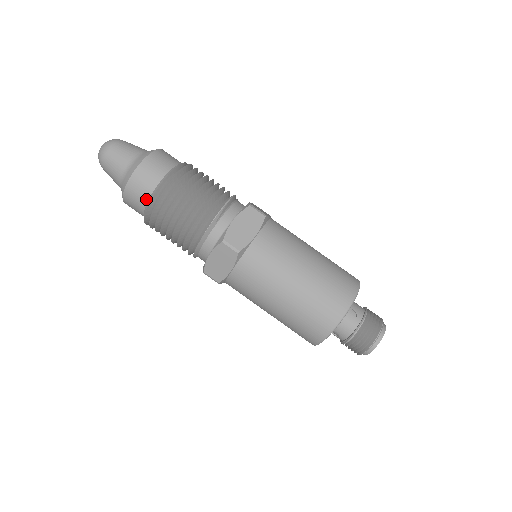
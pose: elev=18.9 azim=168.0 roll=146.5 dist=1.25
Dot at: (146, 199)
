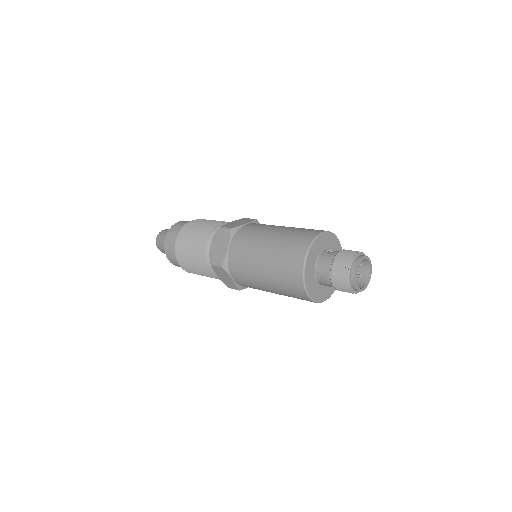
Dot at: occluded
